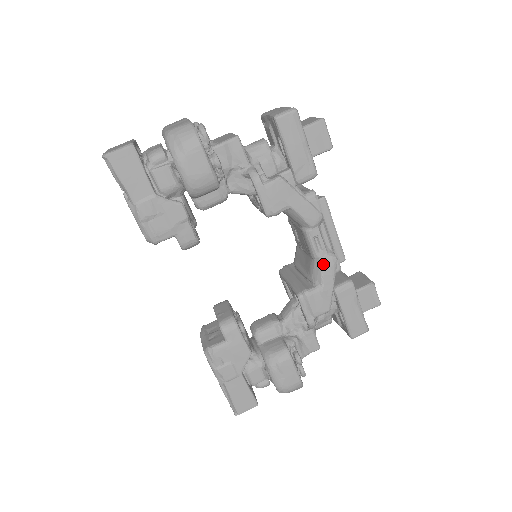
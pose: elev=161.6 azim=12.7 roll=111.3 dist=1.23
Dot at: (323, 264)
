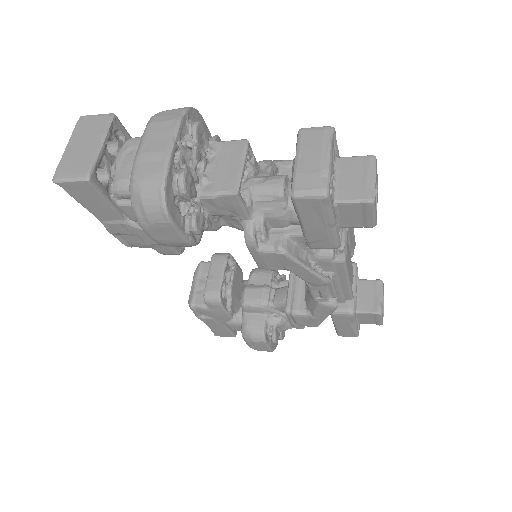
Dot at: (319, 306)
